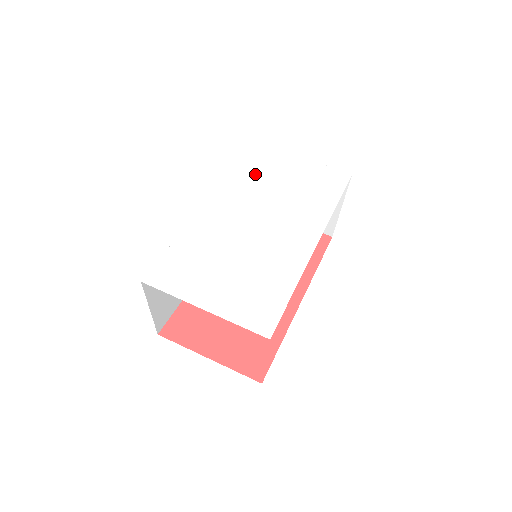
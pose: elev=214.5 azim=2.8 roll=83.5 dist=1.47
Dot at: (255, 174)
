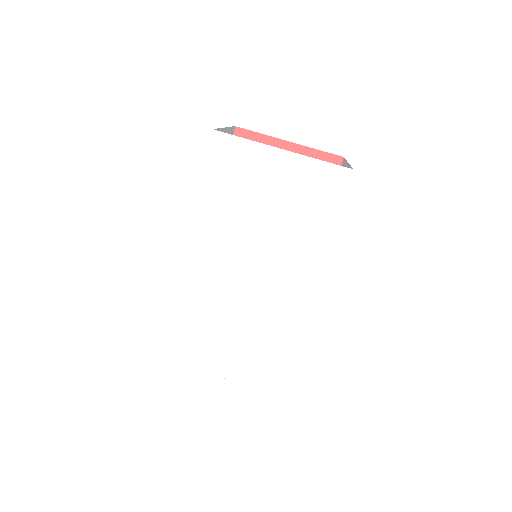
Dot at: (226, 200)
